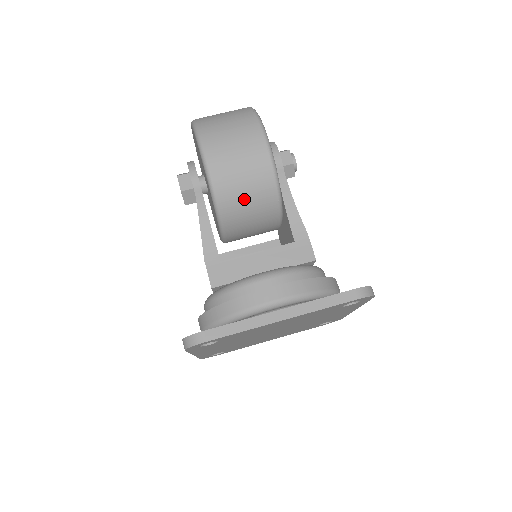
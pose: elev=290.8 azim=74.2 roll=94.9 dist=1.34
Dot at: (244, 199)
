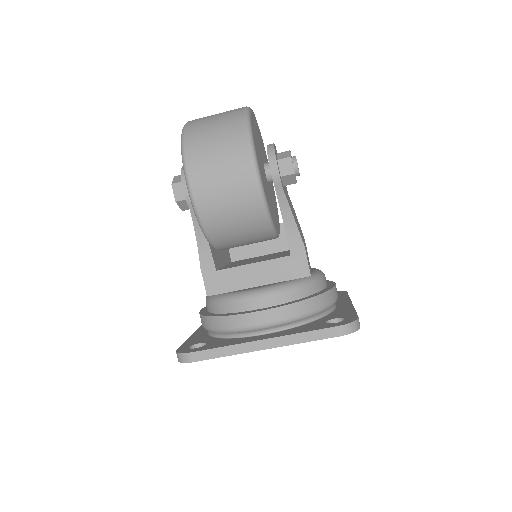
Dot at: (232, 228)
